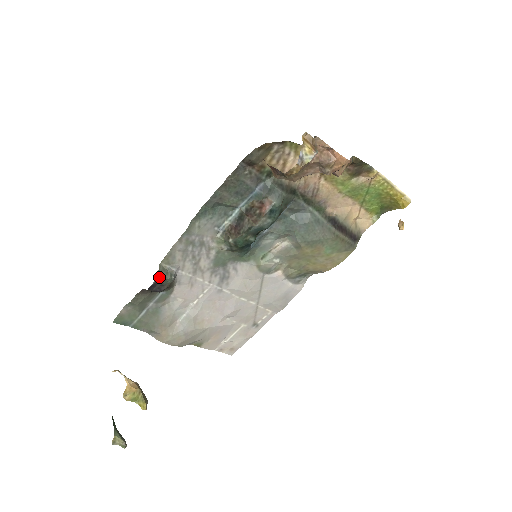
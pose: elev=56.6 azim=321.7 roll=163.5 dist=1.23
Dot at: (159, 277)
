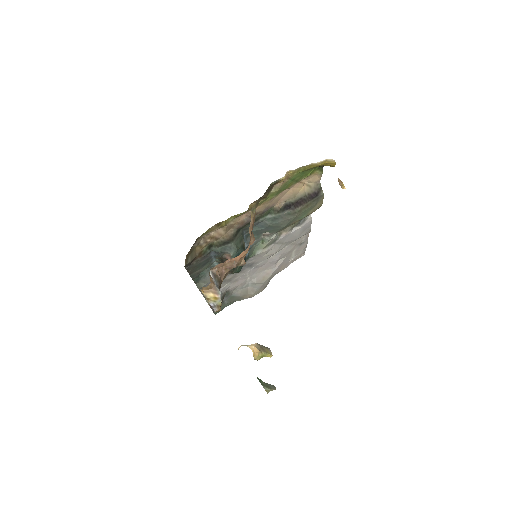
Dot at: occluded
